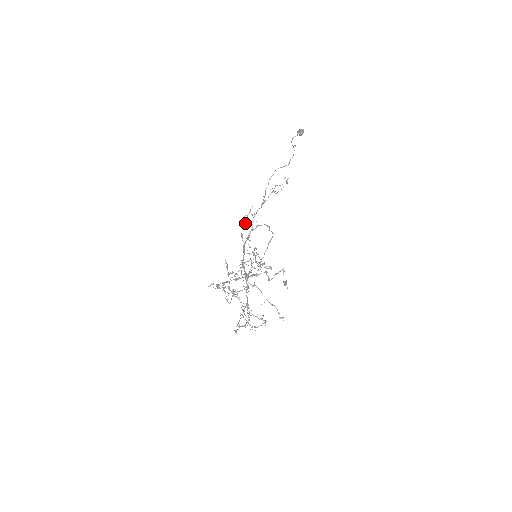
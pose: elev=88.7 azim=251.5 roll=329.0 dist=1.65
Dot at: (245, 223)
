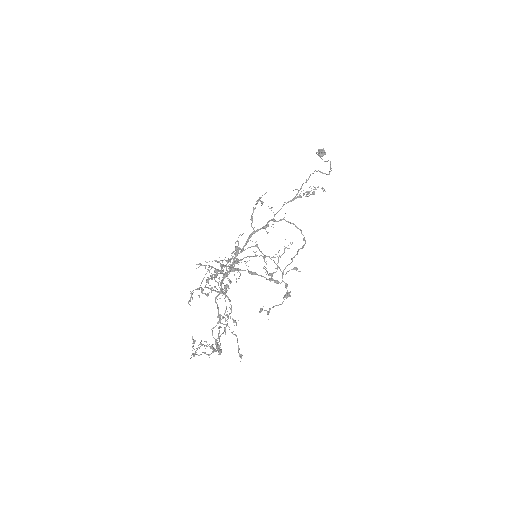
Dot at: occluded
